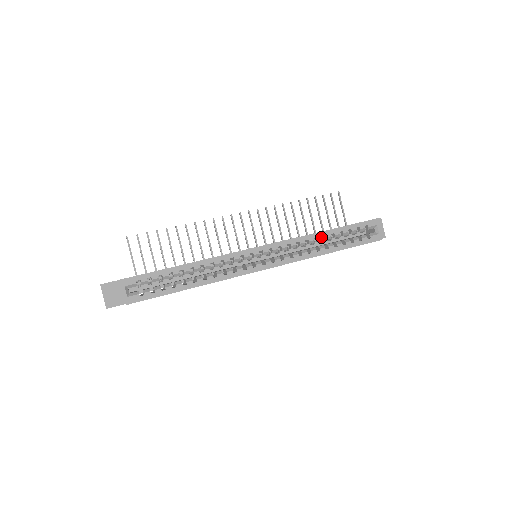
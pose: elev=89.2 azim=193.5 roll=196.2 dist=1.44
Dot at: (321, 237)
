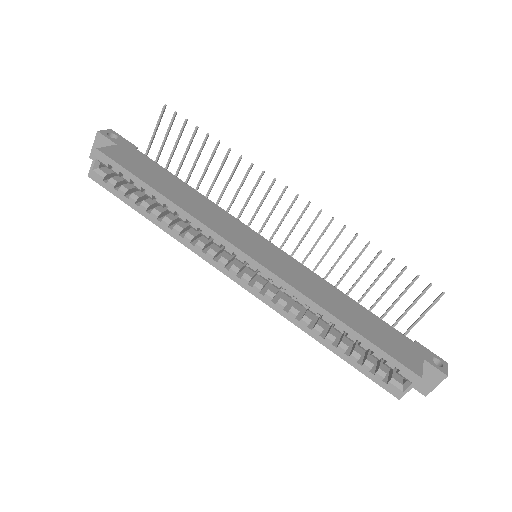
Dot at: (328, 320)
